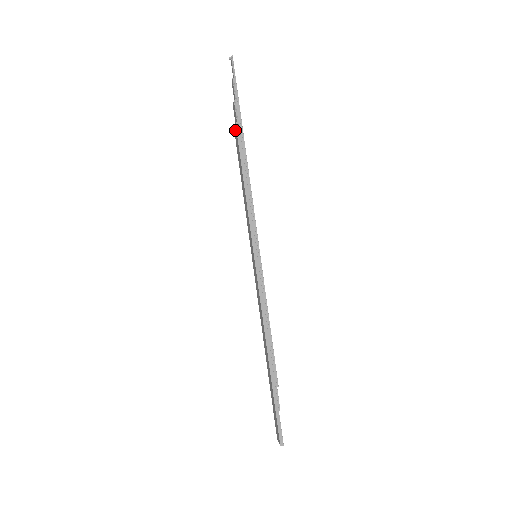
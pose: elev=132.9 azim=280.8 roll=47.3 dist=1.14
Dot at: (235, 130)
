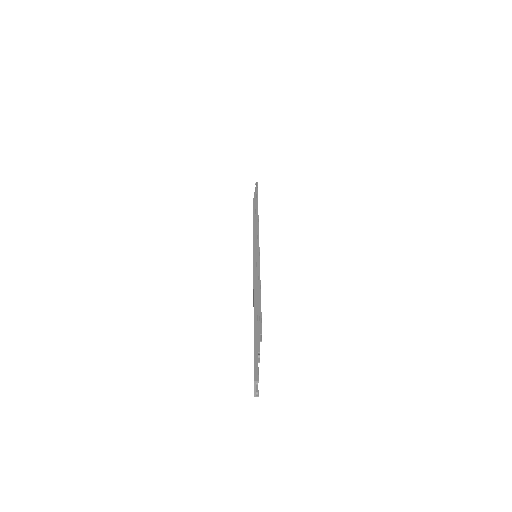
Dot at: occluded
